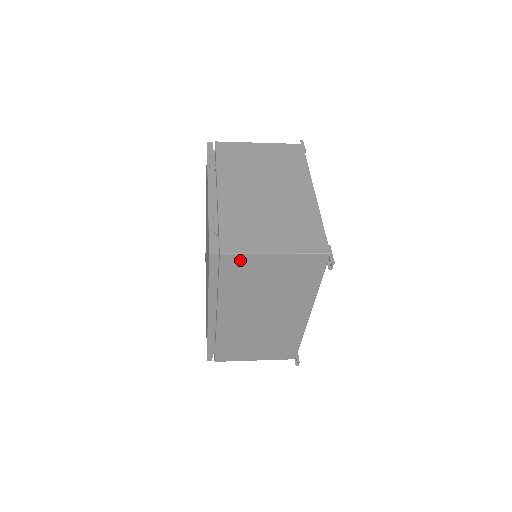
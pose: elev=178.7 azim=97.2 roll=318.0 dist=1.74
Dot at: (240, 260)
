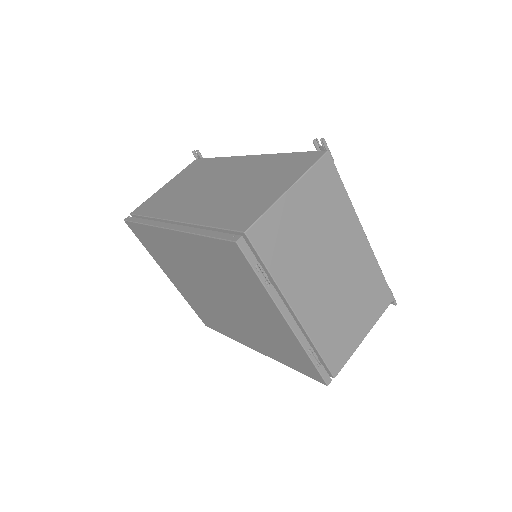
Dot at: occluded
